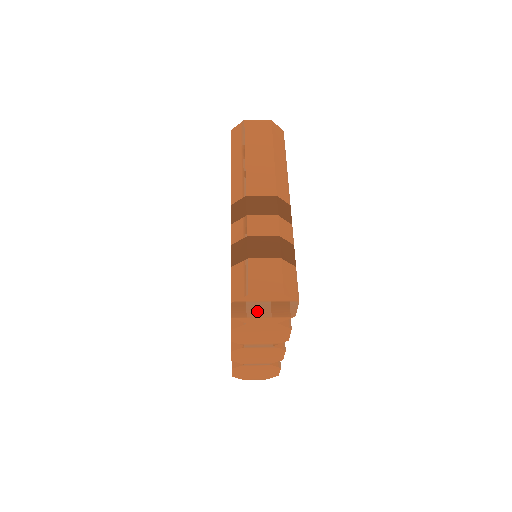
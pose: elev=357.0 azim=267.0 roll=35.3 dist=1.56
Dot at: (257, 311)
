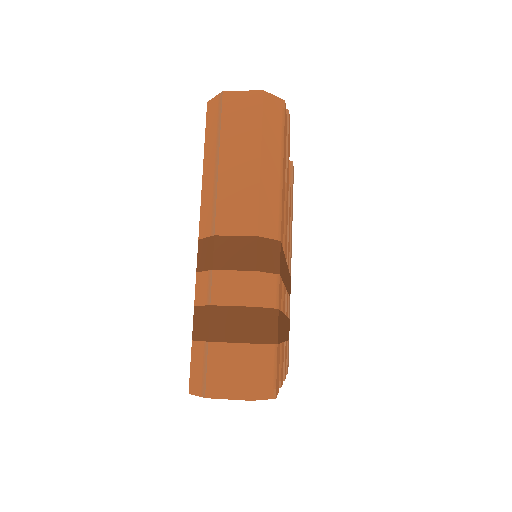
Dot at: occluded
